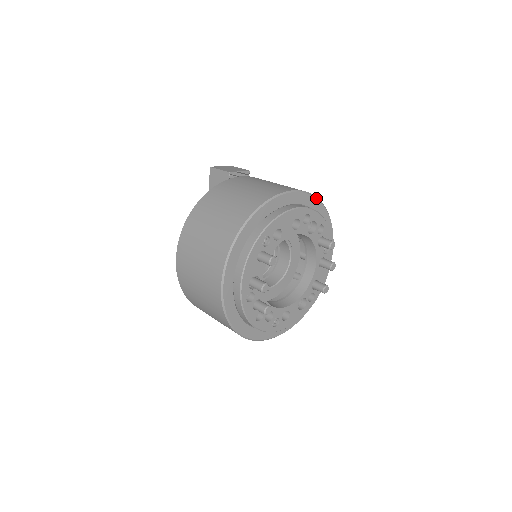
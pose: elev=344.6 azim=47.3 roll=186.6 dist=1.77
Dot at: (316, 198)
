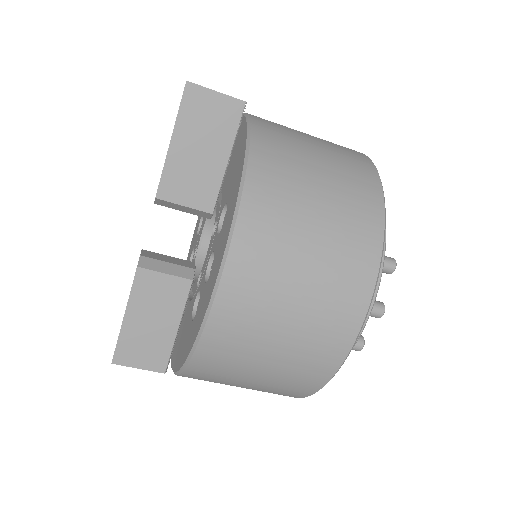
Dot at: occluded
